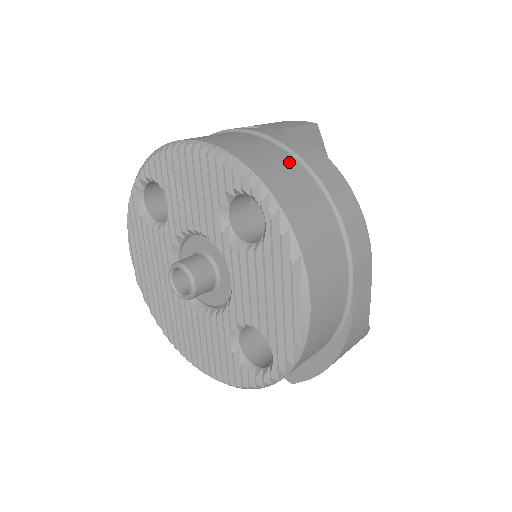
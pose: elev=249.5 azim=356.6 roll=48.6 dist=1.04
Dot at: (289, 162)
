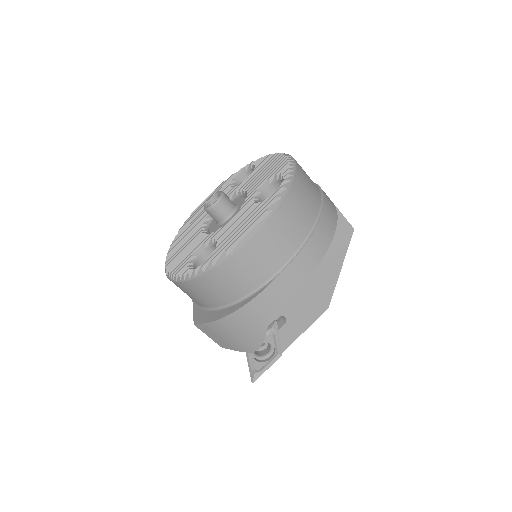
Dot at: (316, 196)
